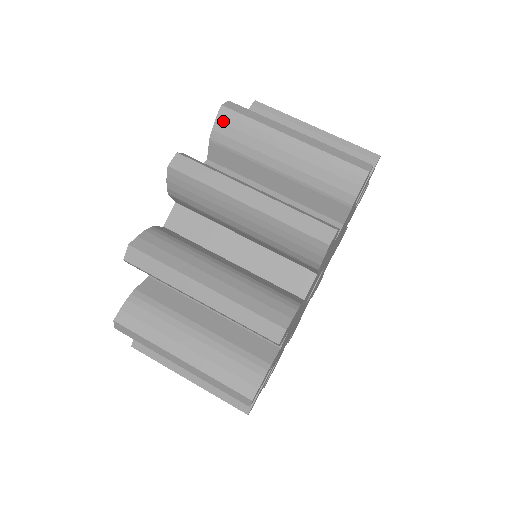
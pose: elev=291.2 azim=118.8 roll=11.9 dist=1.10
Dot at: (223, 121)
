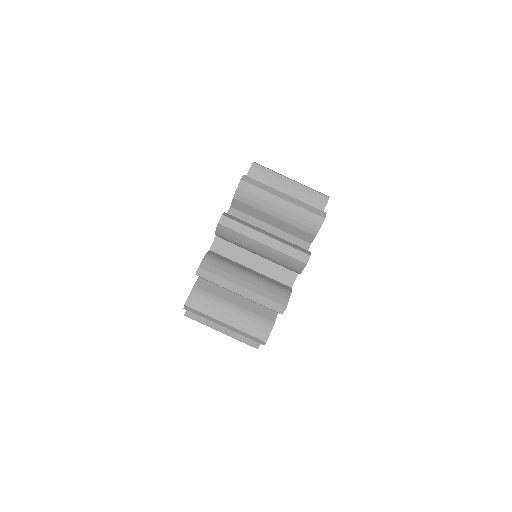
Dot at: occluded
